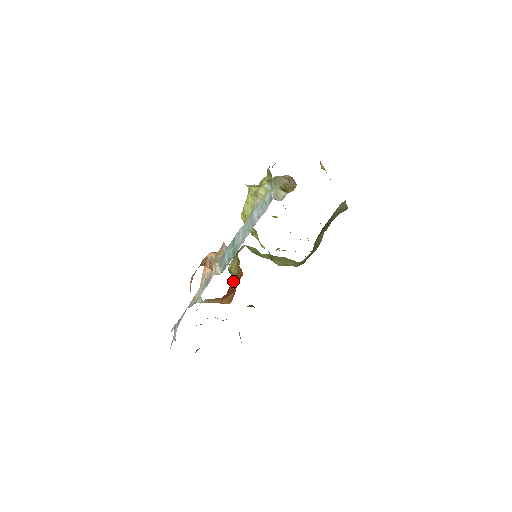
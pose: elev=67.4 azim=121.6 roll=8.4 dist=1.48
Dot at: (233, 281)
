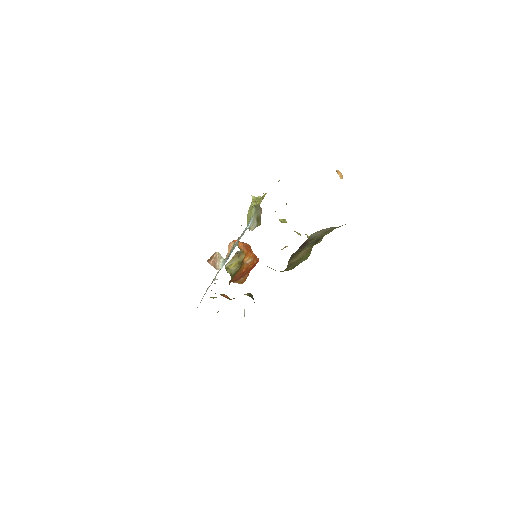
Dot at: (238, 272)
